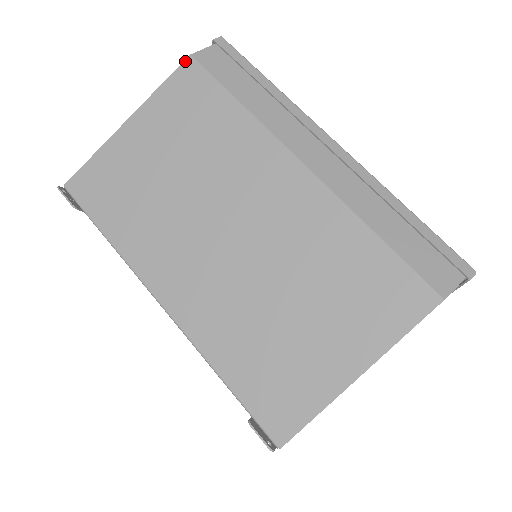
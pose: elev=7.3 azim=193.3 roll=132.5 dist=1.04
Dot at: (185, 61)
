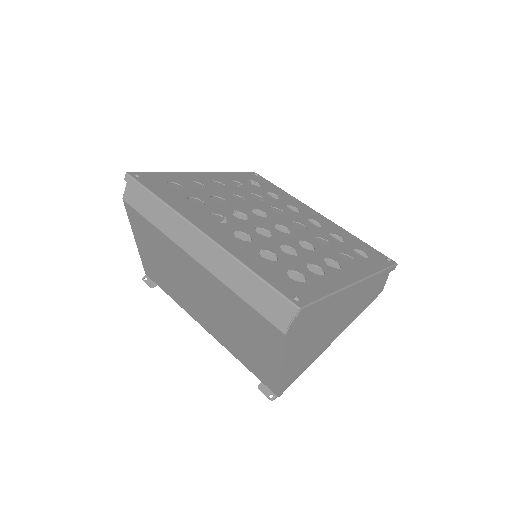
Dot at: (124, 203)
